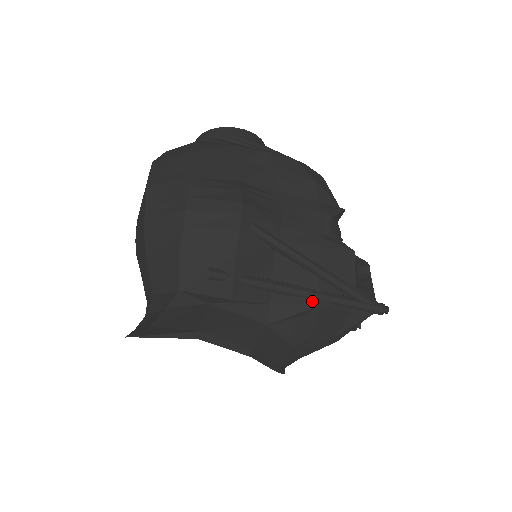
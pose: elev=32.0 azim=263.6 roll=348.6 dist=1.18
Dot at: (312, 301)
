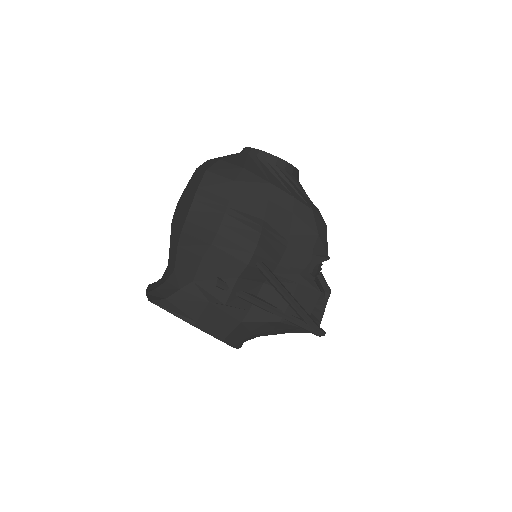
Dot at: (277, 318)
